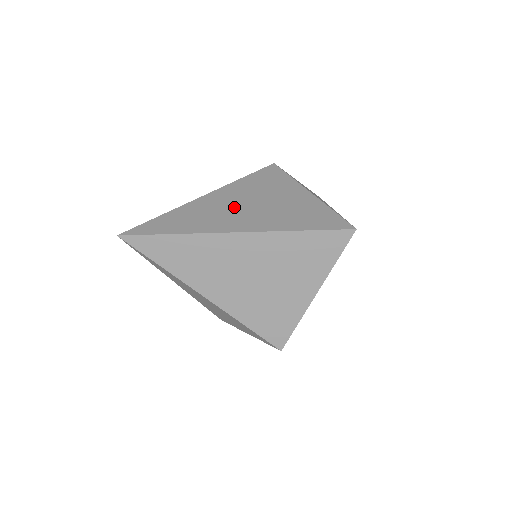
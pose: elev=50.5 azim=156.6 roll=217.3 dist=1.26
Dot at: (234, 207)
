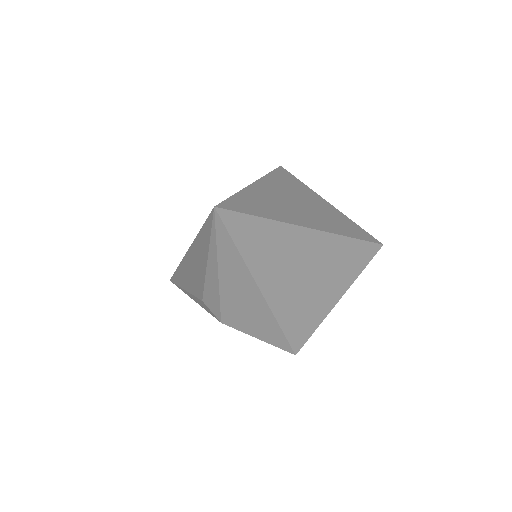
Dot at: (291, 202)
